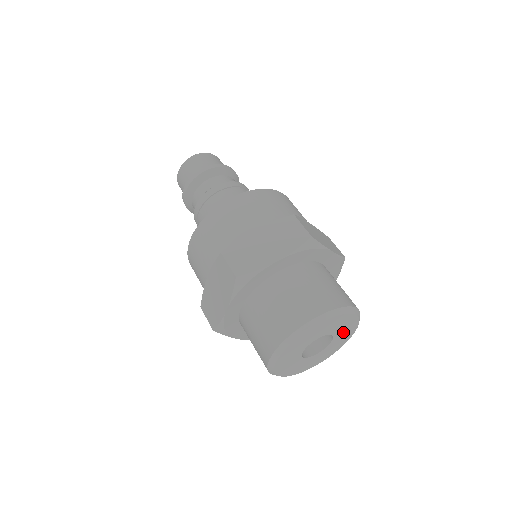
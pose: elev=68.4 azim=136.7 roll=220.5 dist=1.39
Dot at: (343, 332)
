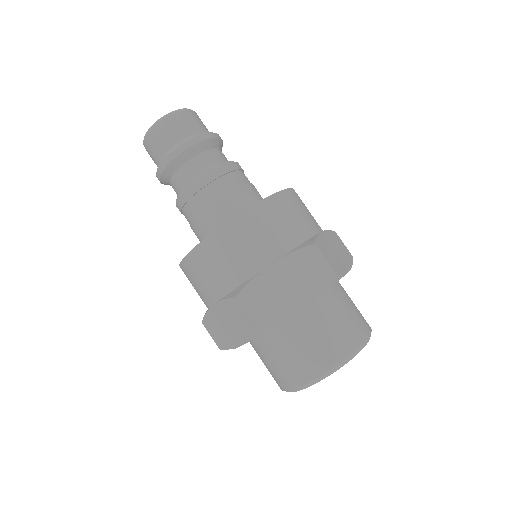
Dot at: occluded
